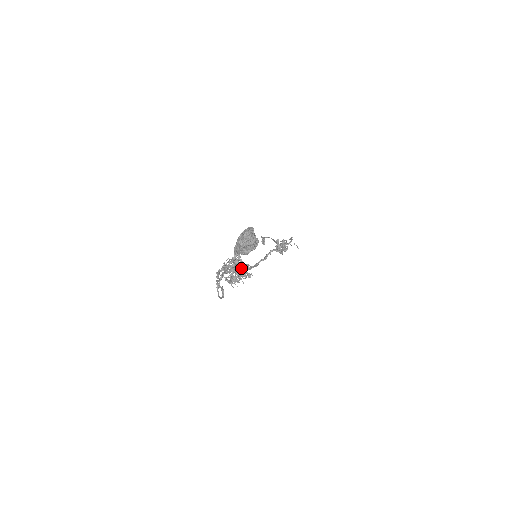
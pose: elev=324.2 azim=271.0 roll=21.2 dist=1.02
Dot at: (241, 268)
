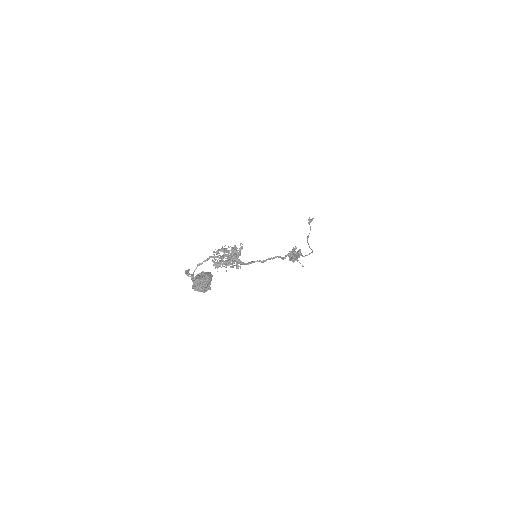
Dot at: (234, 259)
